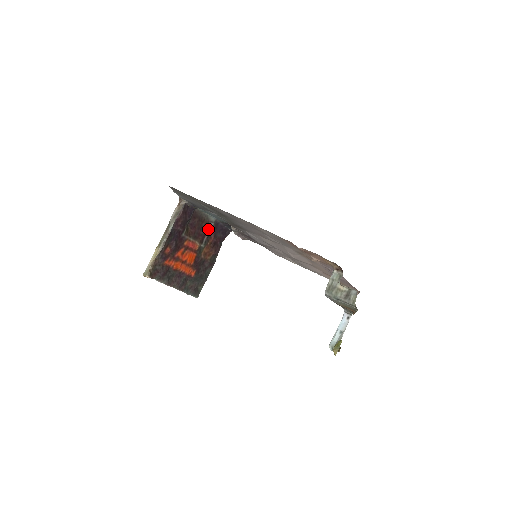
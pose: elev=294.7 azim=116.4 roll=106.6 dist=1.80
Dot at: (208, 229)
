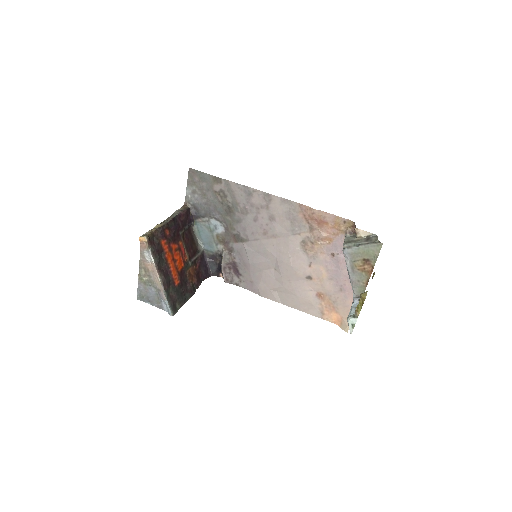
Dot at: (196, 254)
